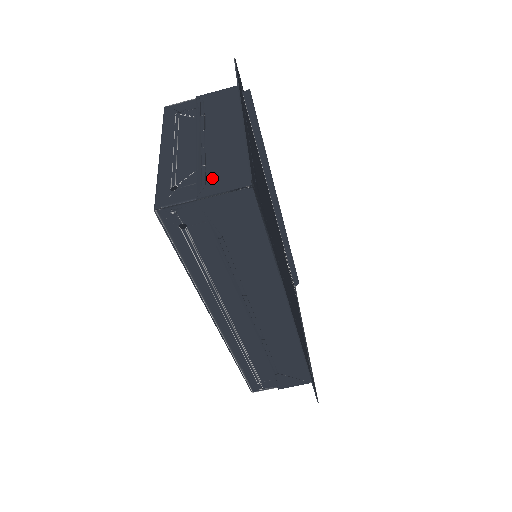
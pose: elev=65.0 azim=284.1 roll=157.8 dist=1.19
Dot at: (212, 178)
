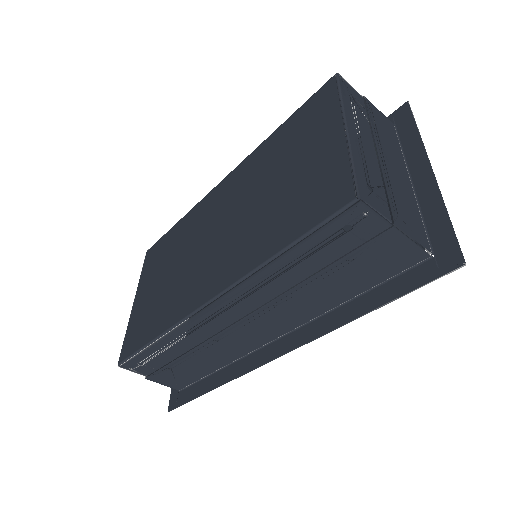
Dot at: (401, 212)
